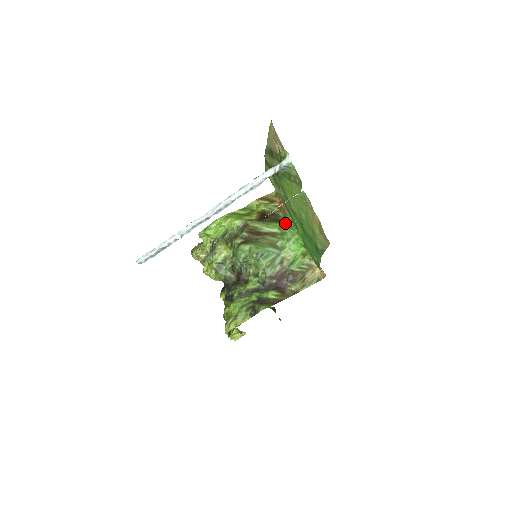
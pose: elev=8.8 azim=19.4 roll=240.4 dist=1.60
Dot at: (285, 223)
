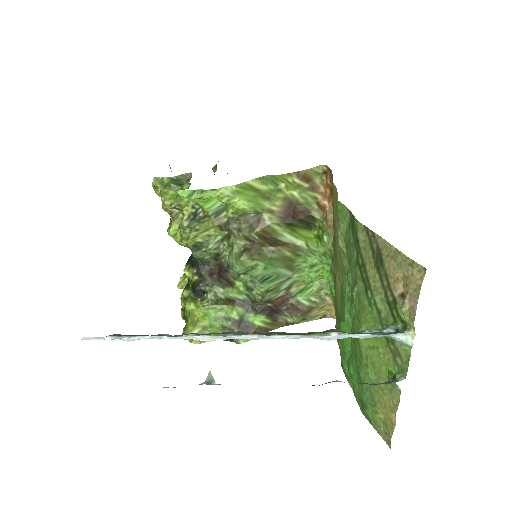
Dot at: (319, 240)
